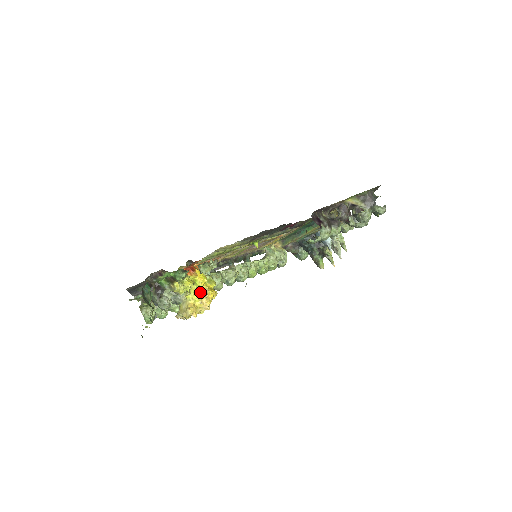
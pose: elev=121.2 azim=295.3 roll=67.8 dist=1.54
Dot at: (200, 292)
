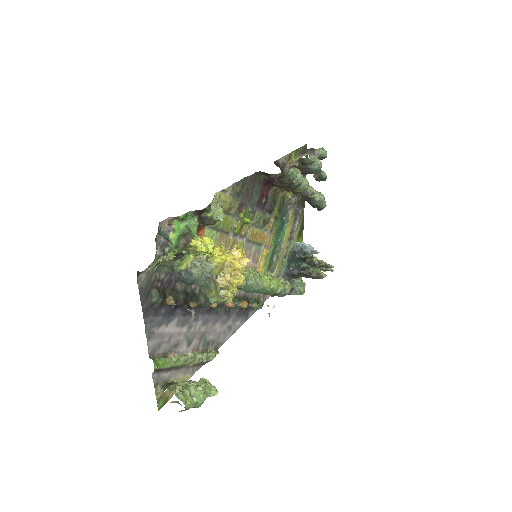
Dot at: (225, 254)
